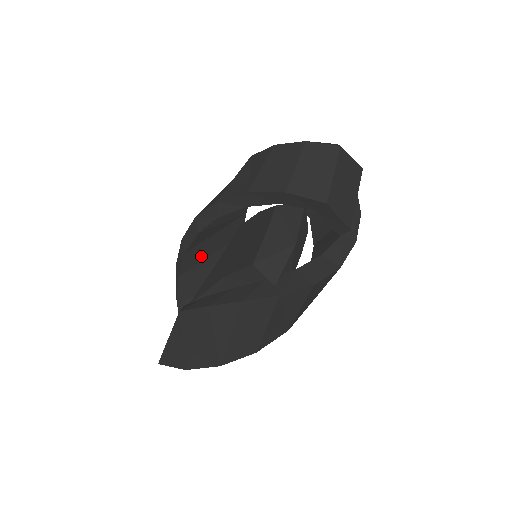
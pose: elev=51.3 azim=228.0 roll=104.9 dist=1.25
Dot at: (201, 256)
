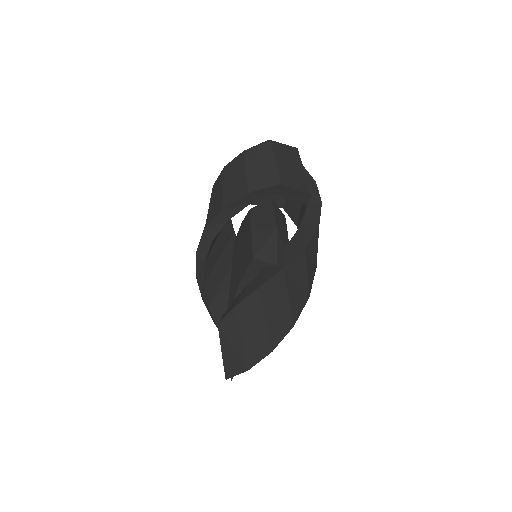
Dot at: (217, 282)
